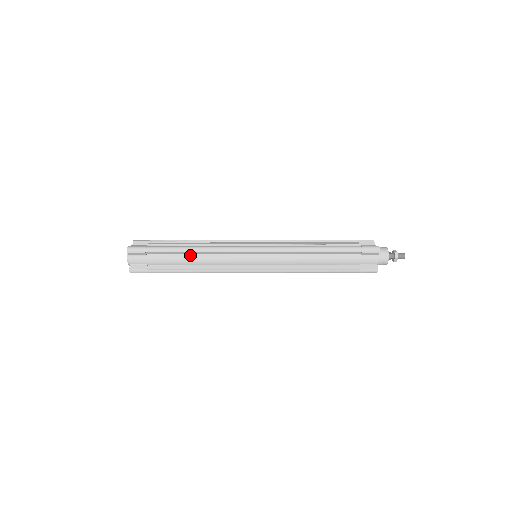
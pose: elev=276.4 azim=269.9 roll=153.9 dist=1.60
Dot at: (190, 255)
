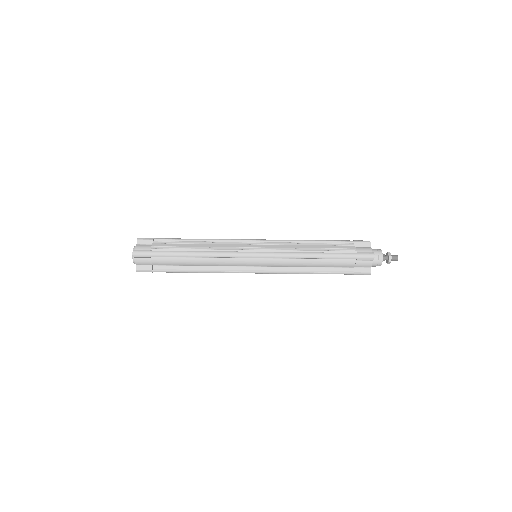
Dot at: (193, 258)
